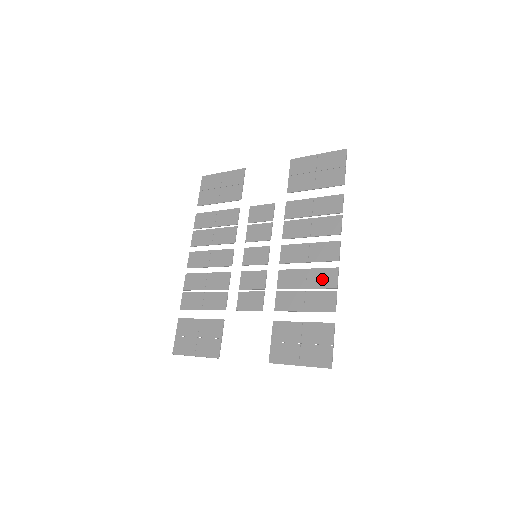
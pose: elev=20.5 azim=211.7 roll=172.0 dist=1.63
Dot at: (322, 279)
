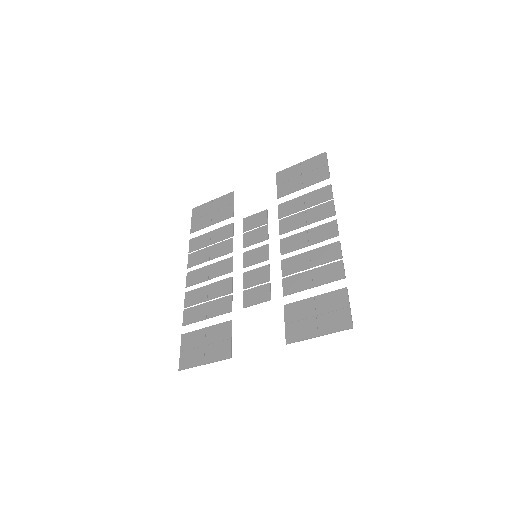
Dot at: (326, 255)
